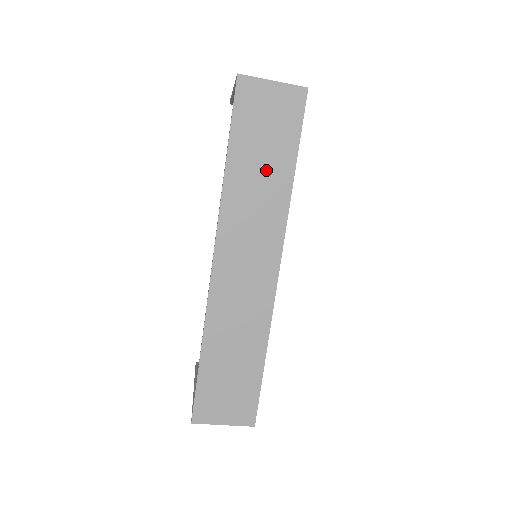
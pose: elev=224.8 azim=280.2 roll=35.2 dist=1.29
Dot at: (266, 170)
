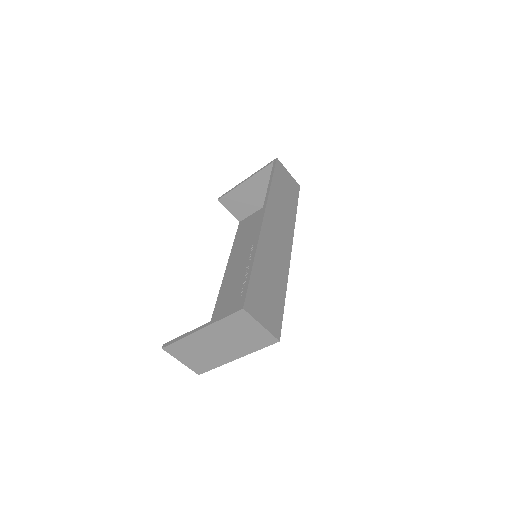
Dot at: (286, 200)
